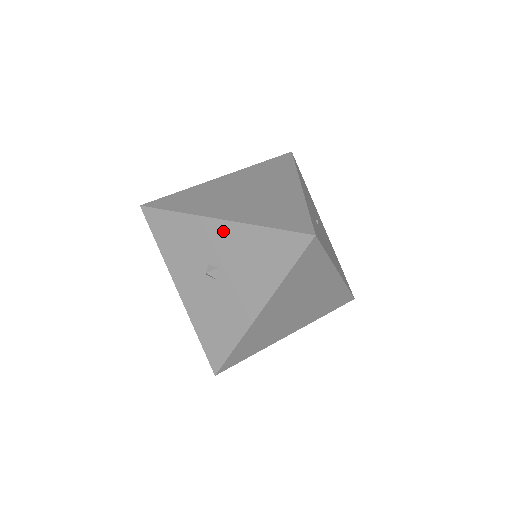
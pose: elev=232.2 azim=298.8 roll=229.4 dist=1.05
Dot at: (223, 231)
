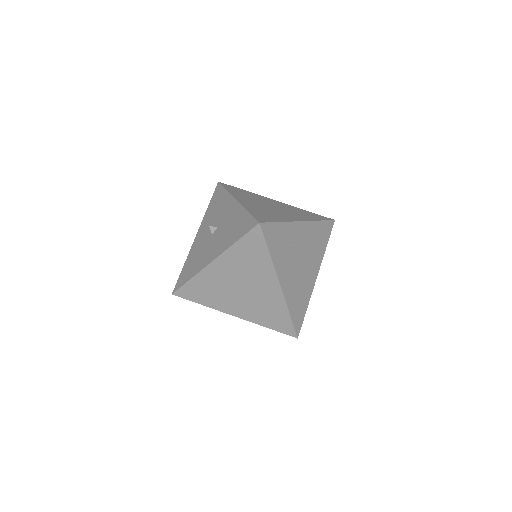
Dot at: (233, 207)
